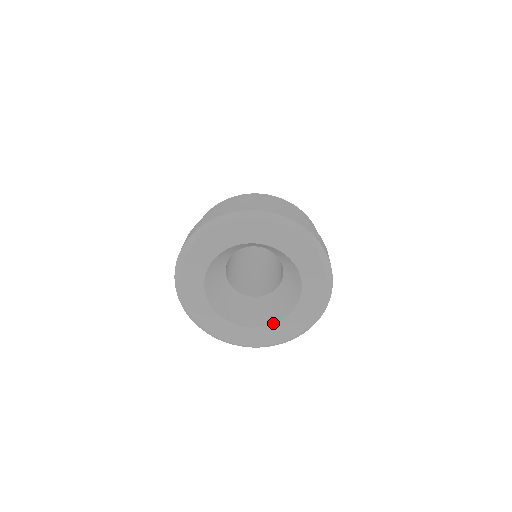
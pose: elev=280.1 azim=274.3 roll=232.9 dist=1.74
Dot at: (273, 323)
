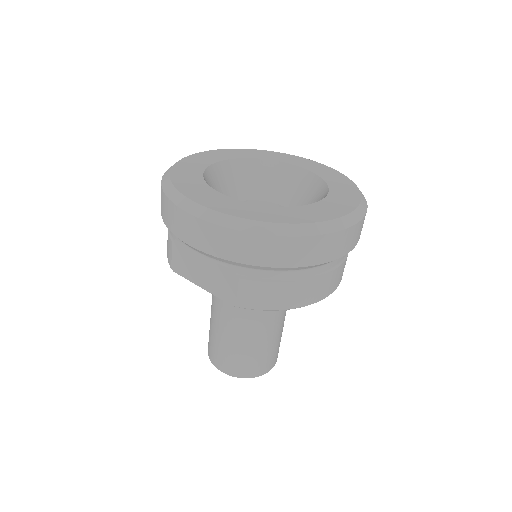
Dot at: (327, 191)
